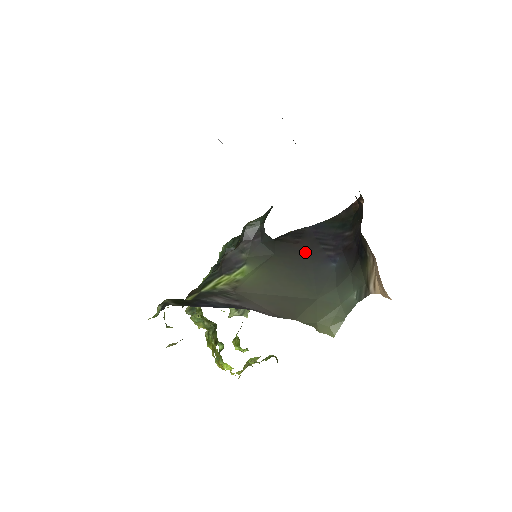
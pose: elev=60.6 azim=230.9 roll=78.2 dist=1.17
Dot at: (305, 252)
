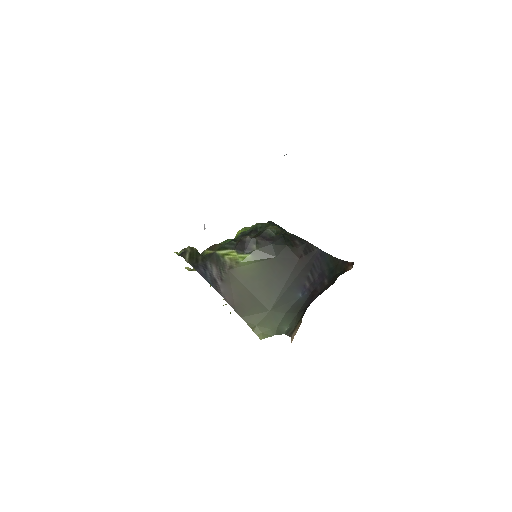
Dot at: (297, 269)
